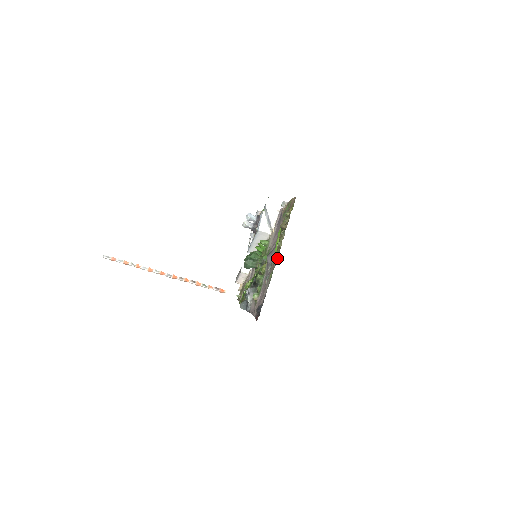
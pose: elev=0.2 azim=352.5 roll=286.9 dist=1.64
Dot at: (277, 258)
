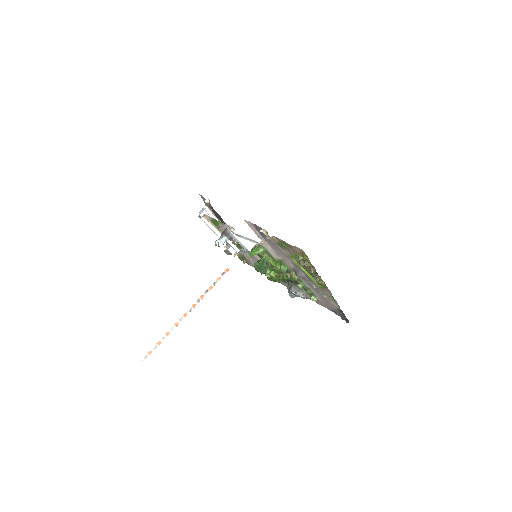
Dot at: (327, 289)
